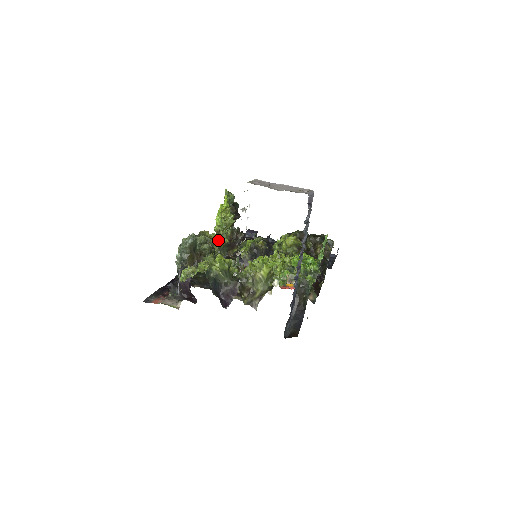
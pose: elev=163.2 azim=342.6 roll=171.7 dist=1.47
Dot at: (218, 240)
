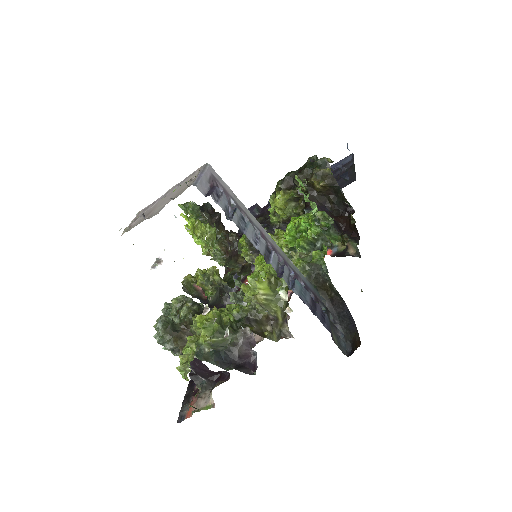
Dot at: (203, 277)
